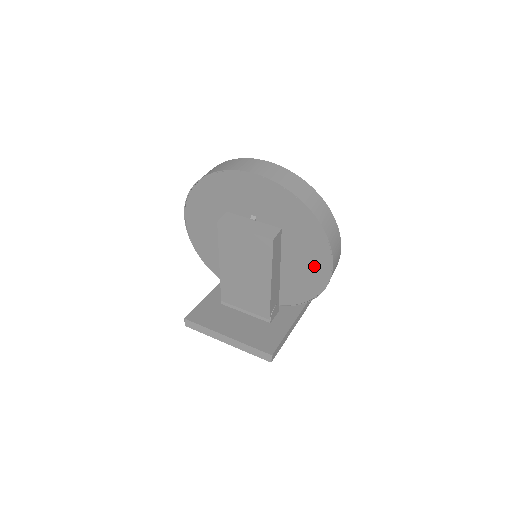
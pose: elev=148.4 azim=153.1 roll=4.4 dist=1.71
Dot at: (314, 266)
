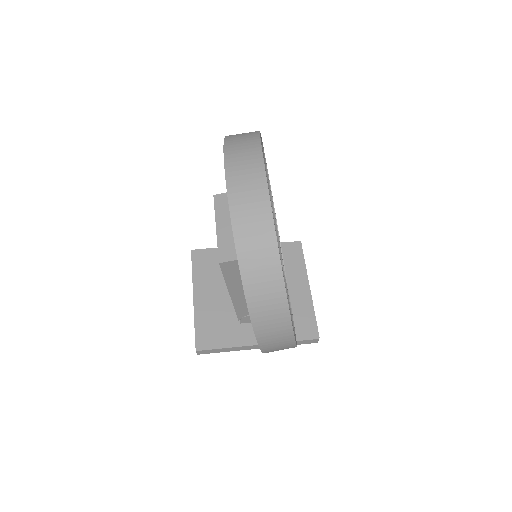
Dot at: occluded
